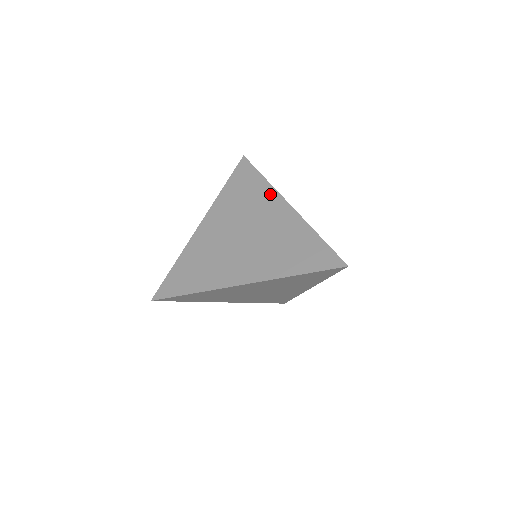
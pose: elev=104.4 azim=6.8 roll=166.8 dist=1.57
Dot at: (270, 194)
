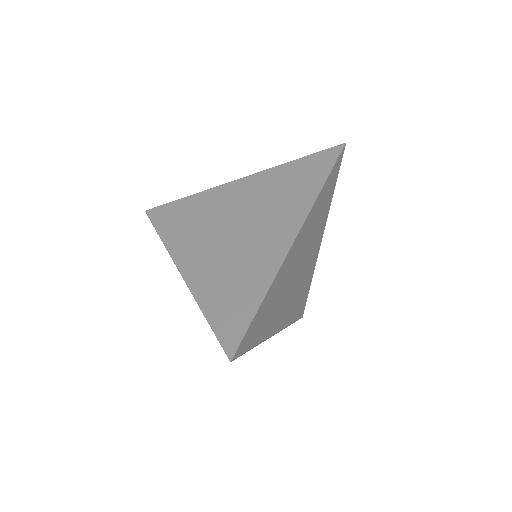
Dot at: (211, 194)
